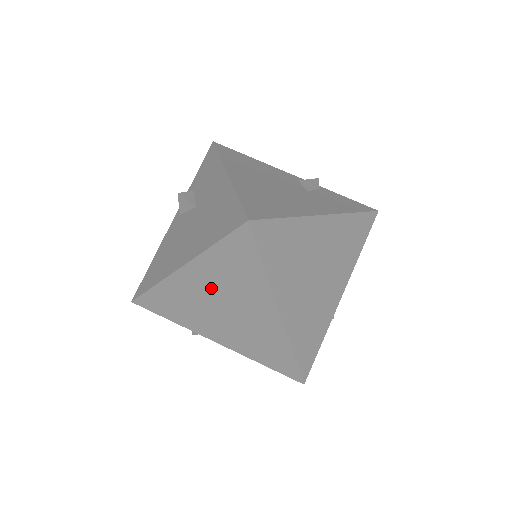
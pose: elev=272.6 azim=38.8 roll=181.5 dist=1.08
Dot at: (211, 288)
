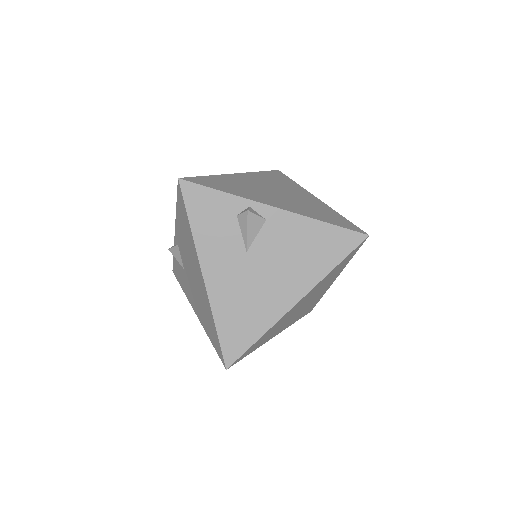
Dot at: occluded
